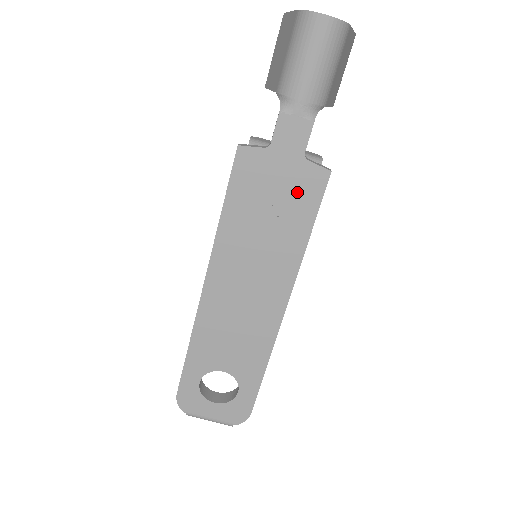
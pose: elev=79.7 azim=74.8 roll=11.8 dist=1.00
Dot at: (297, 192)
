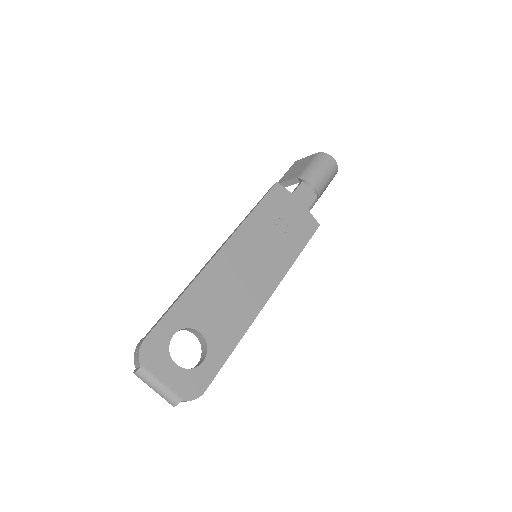
Dot at: (300, 225)
